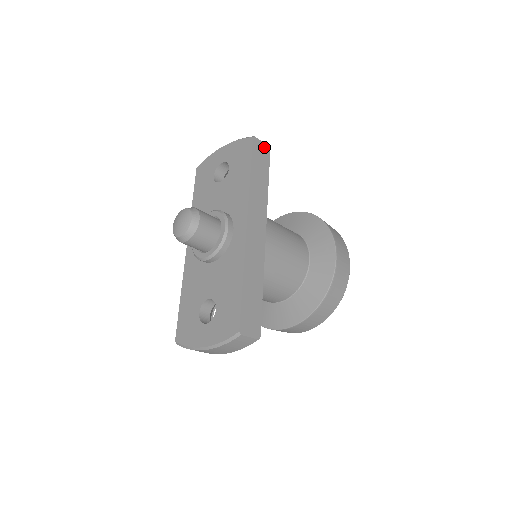
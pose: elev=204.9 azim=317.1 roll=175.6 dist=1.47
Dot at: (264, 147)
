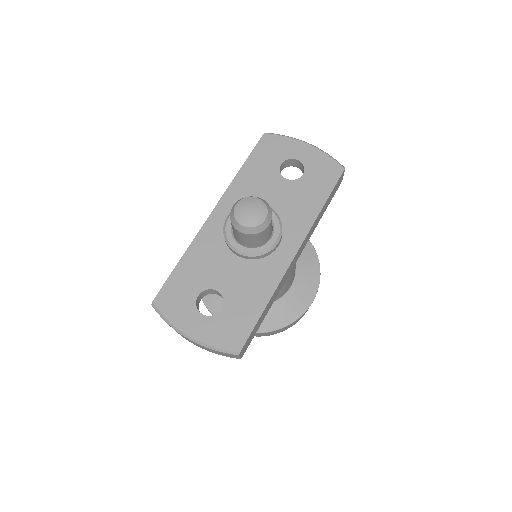
Dot at: (341, 180)
